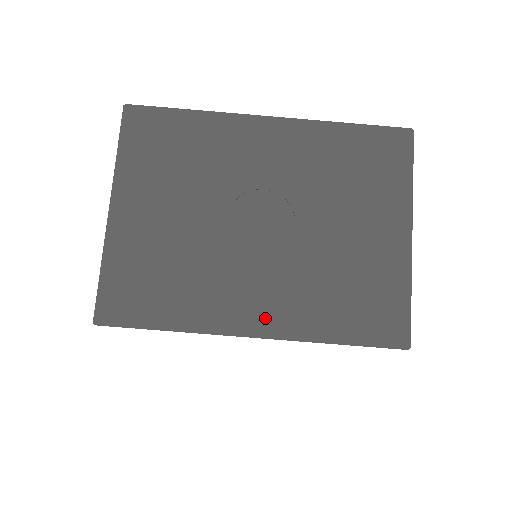
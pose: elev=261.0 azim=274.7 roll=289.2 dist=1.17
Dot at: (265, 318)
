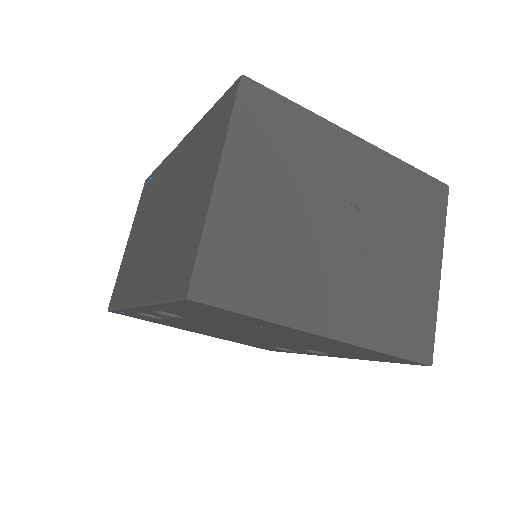
Dot at: (338, 321)
